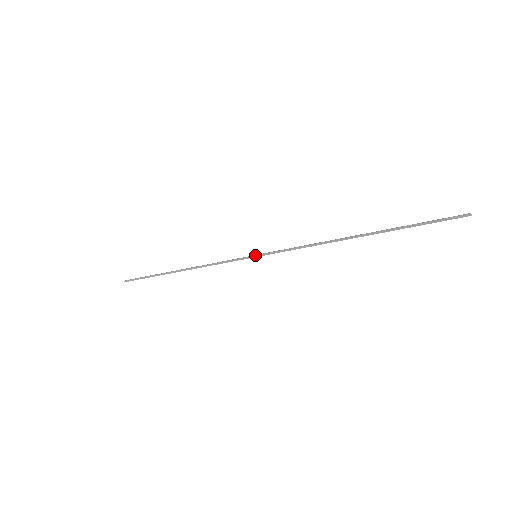
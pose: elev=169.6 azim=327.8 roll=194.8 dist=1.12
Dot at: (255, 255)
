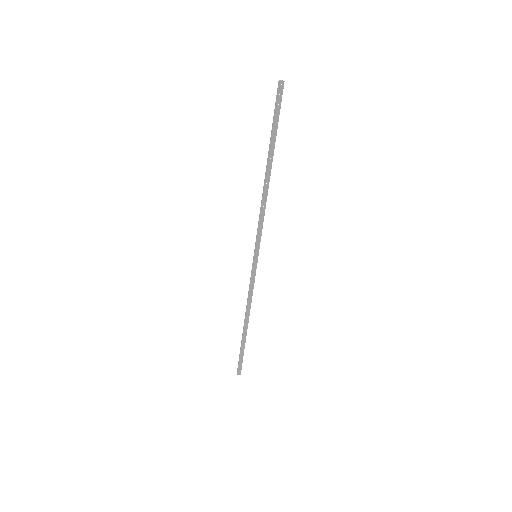
Dot at: occluded
